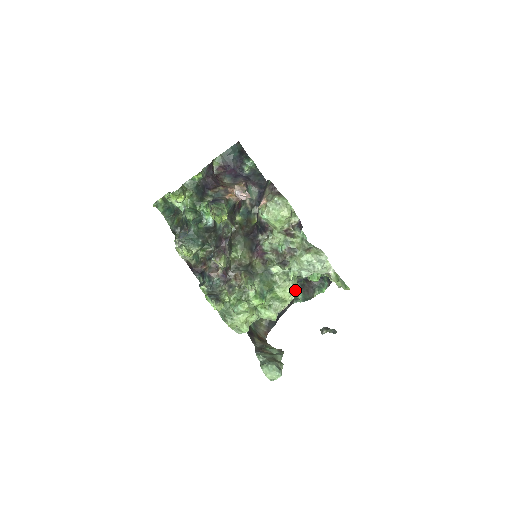
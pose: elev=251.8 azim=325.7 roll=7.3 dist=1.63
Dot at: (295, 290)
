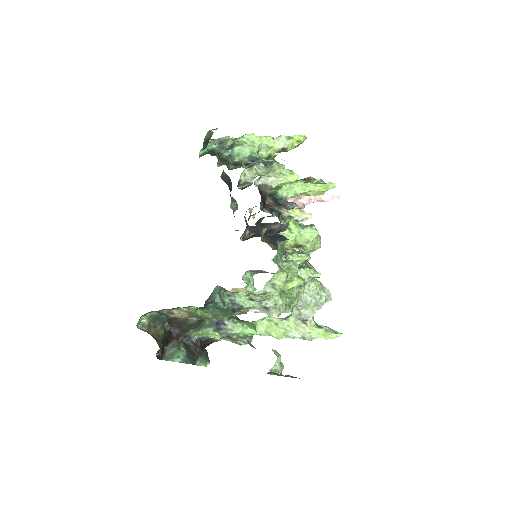
Dot at: occluded
